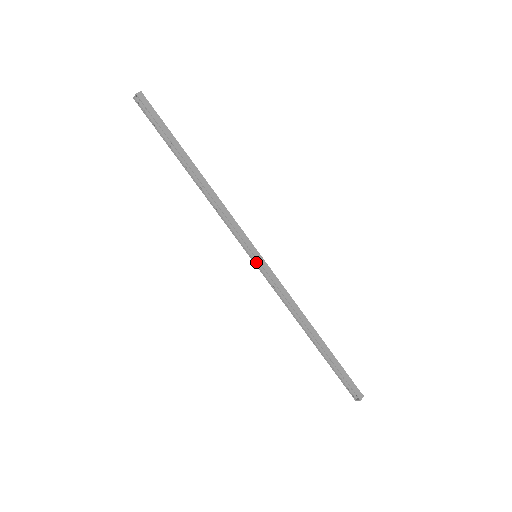
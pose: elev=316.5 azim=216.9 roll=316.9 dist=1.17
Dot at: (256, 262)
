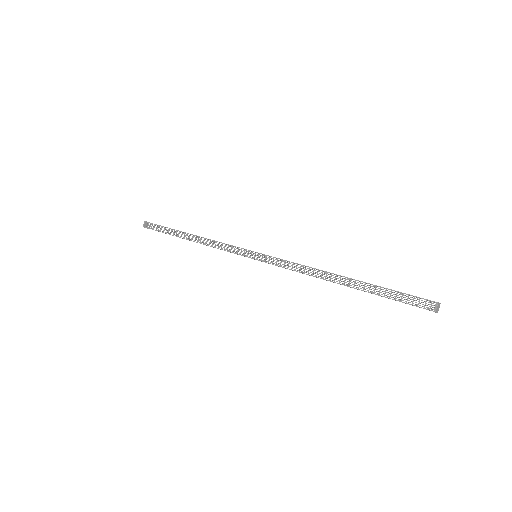
Dot at: (258, 260)
